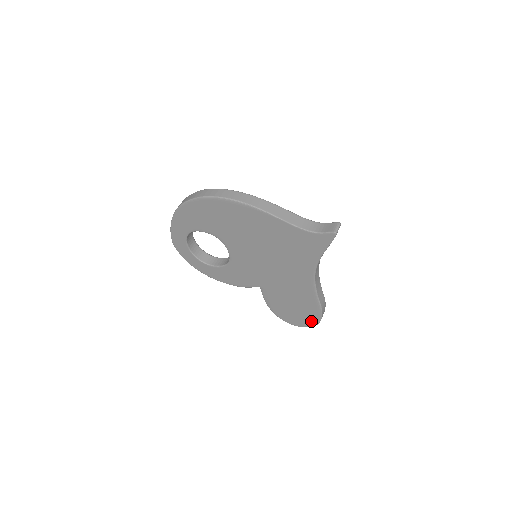
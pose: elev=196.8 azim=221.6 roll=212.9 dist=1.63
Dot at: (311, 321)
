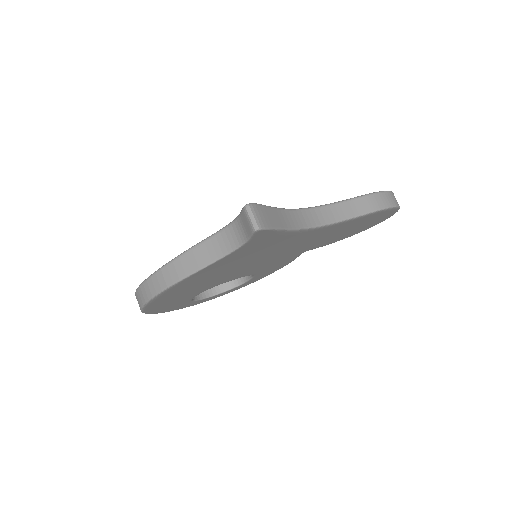
Dot at: (389, 213)
